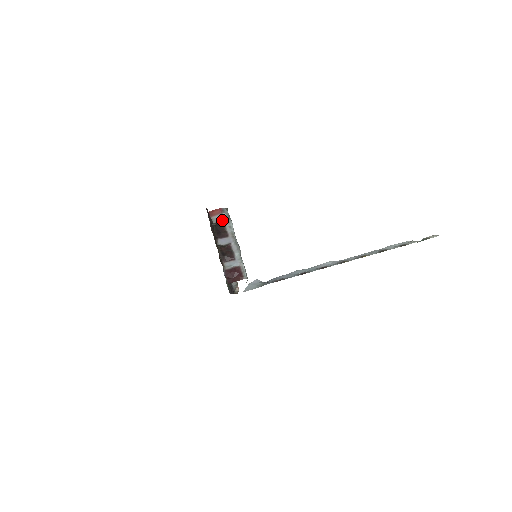
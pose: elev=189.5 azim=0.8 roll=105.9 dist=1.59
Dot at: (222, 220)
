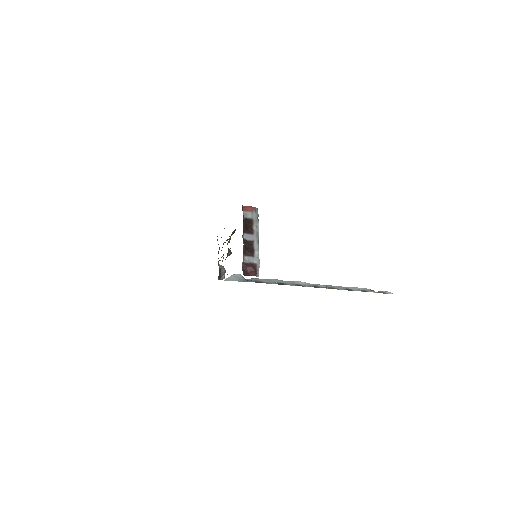
Dot at: (252, 218)
